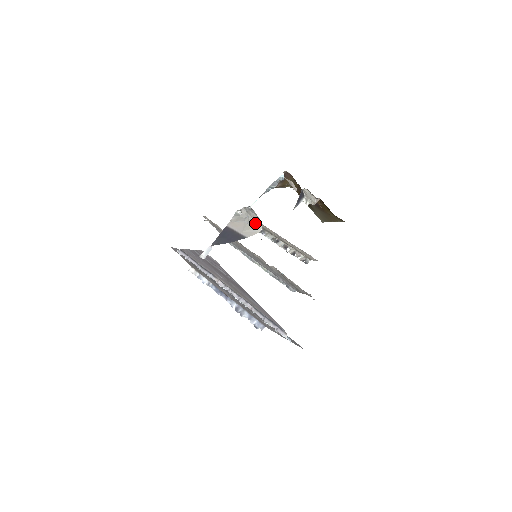
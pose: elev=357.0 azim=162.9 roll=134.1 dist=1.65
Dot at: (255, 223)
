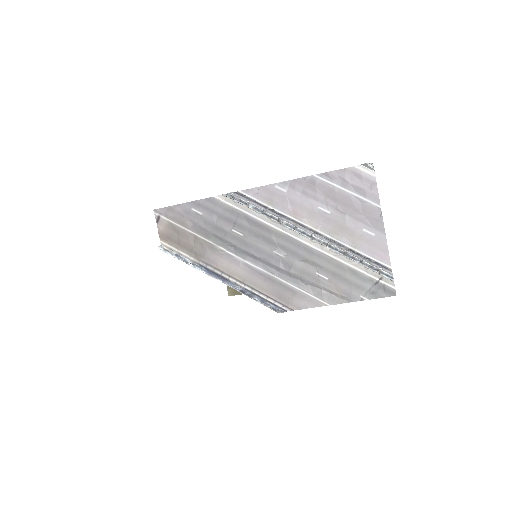
Dot at: occluded
